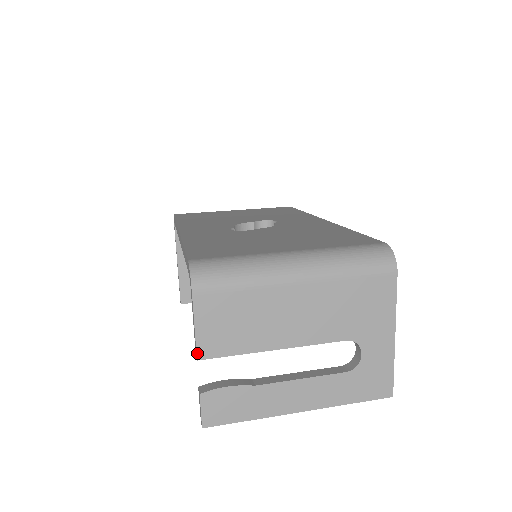
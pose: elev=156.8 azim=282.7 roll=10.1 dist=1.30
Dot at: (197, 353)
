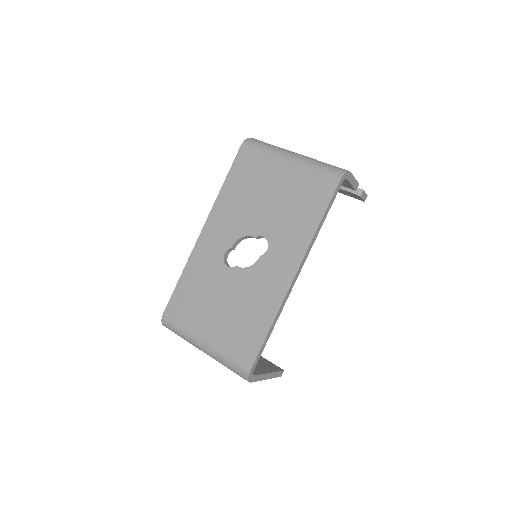
Dot at: occluded
